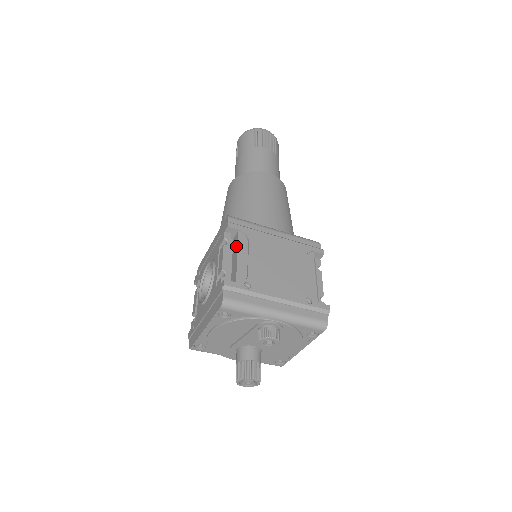
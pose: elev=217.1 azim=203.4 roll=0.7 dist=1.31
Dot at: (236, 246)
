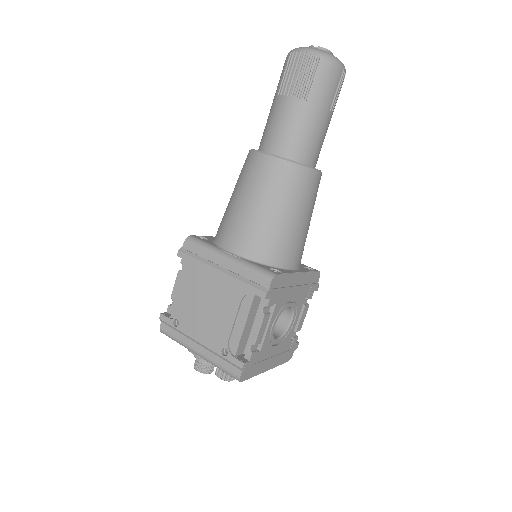
Dot at: (184, 276)
